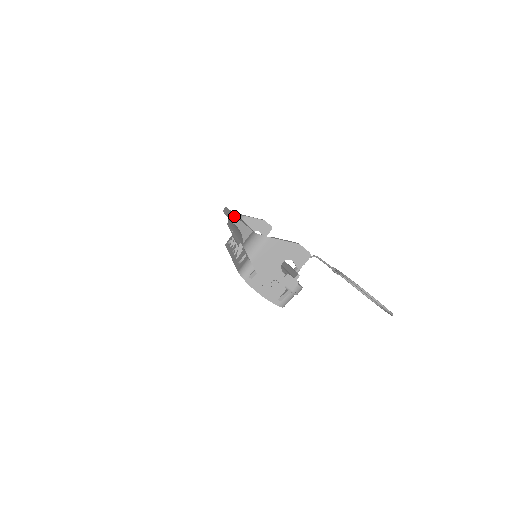
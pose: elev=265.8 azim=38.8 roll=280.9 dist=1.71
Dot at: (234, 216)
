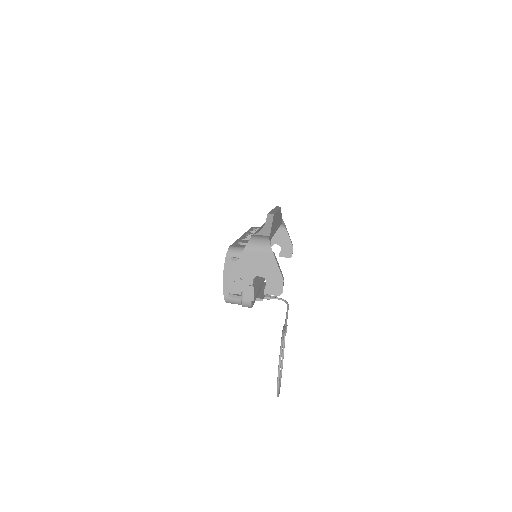
Dot at: (273, 214)
